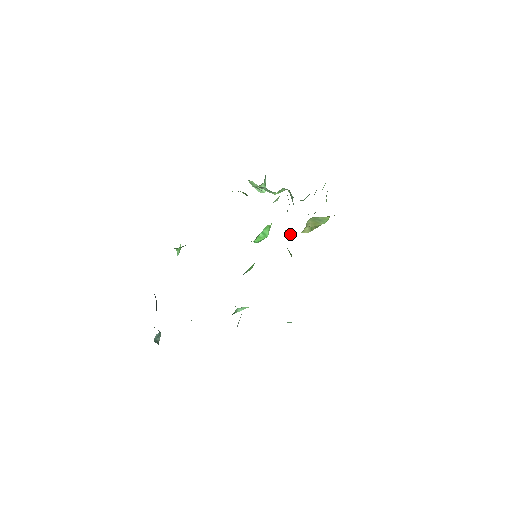
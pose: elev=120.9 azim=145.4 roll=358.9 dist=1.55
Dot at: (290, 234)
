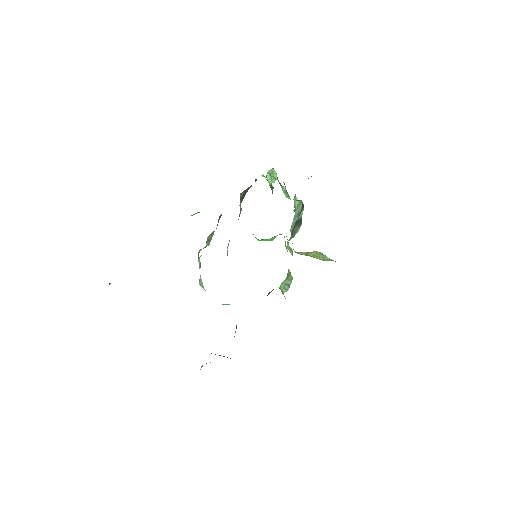
Dot at: (290, 250)
